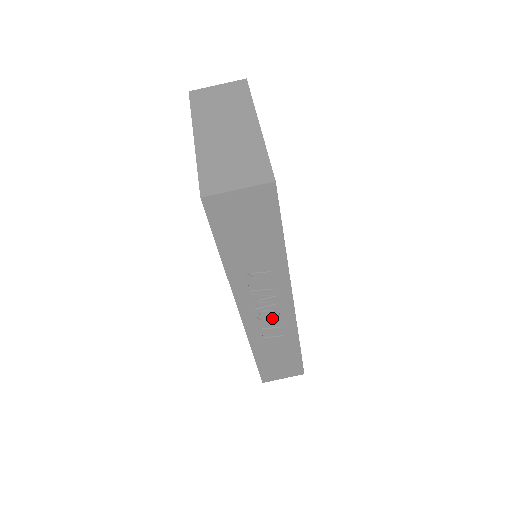
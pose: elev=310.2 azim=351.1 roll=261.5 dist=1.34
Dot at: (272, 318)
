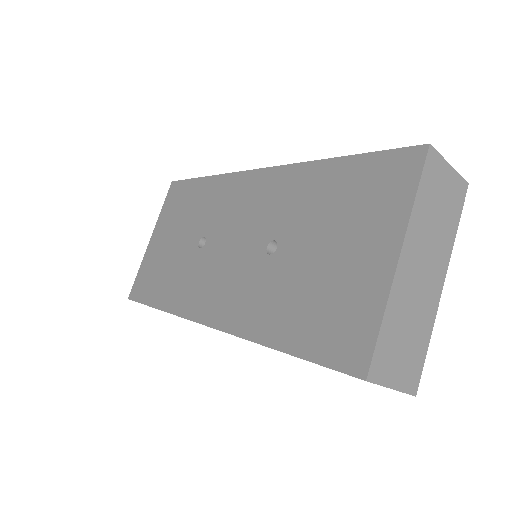
Dot at: occluded
